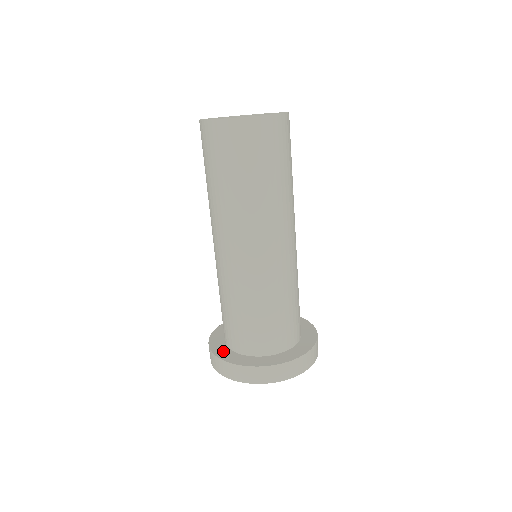
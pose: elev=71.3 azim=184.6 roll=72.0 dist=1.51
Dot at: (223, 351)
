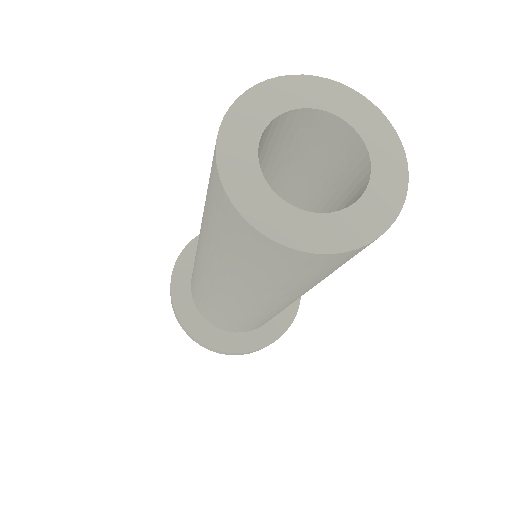
Dot at: (219, 338)
